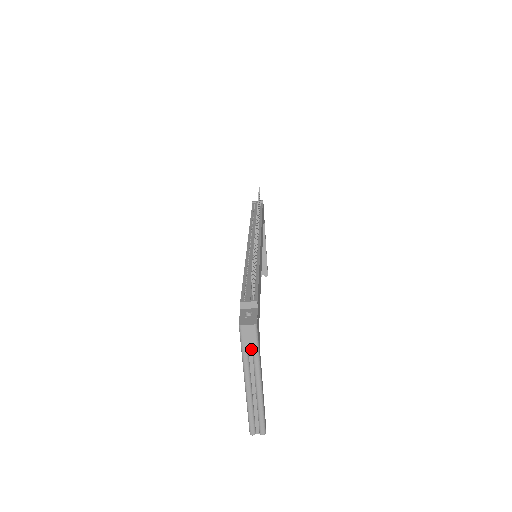
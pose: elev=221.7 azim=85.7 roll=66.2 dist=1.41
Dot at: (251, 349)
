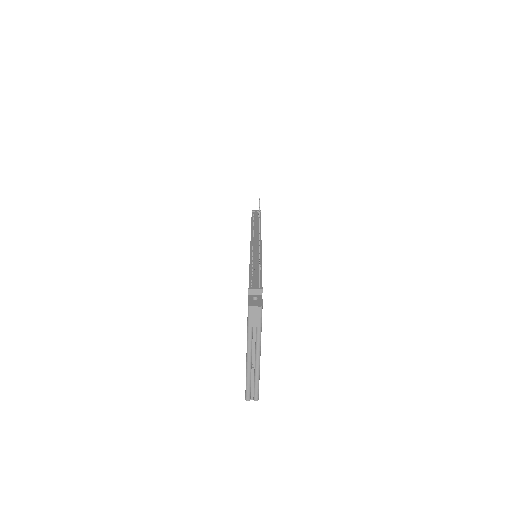
Dot at: (255, 327)
